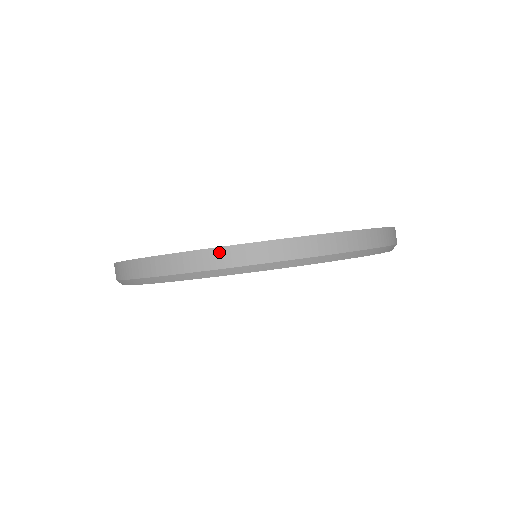
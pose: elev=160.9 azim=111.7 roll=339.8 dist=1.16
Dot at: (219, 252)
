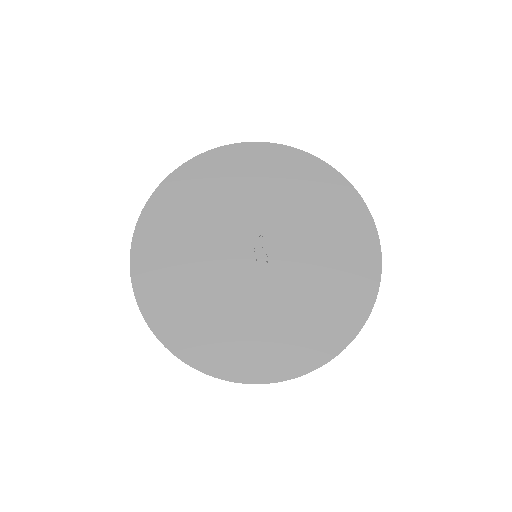
Dot at: occluded
